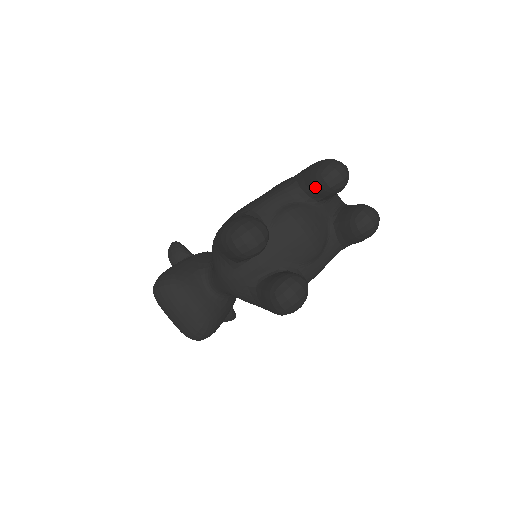
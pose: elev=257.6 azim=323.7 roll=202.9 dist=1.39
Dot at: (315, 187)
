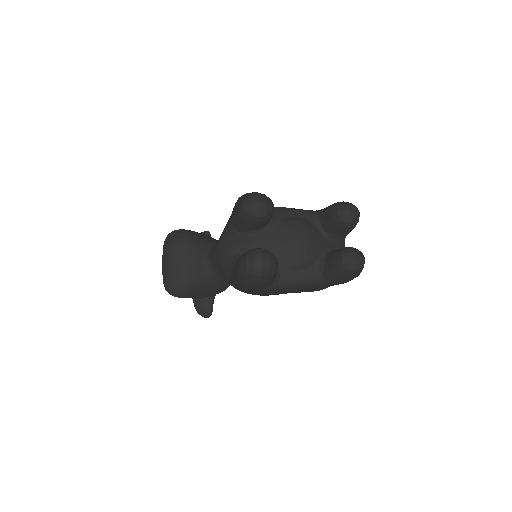
Dot at: (328, 213)
